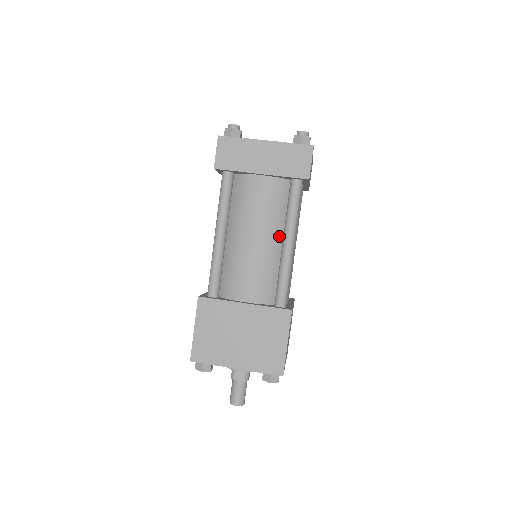
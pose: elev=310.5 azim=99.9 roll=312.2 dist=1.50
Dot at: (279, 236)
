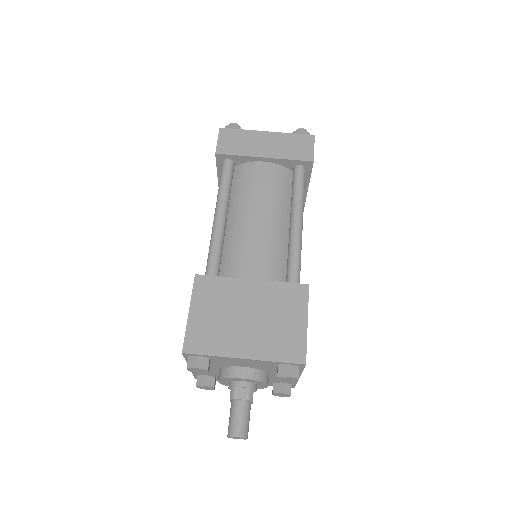
Dot at: (285, 219)
